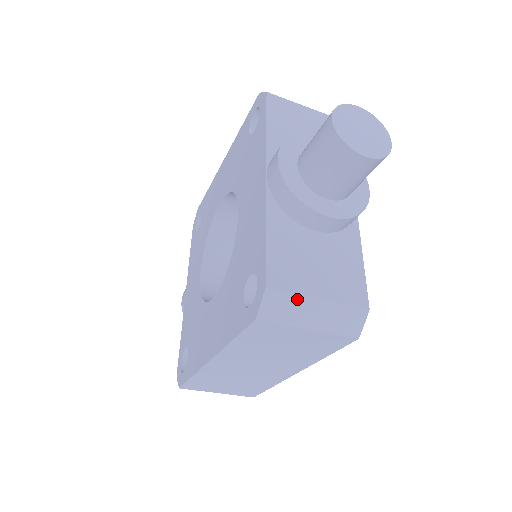
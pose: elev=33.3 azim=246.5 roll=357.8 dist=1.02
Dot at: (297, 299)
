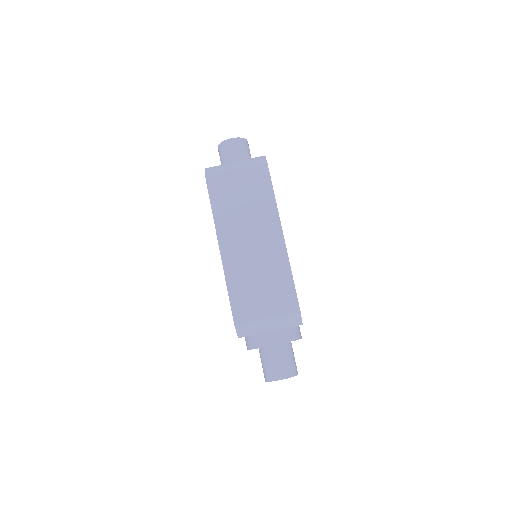
Dot at: (223, 166)
